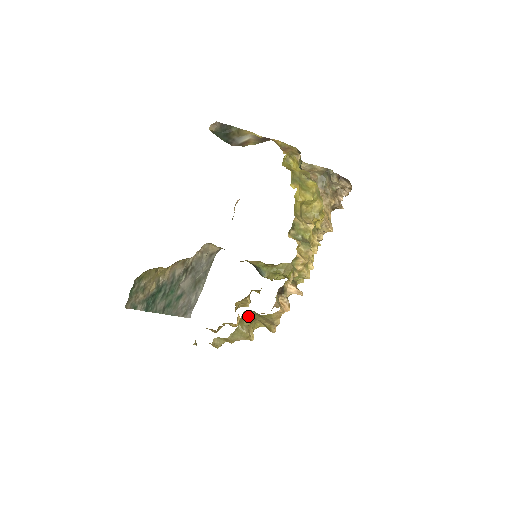
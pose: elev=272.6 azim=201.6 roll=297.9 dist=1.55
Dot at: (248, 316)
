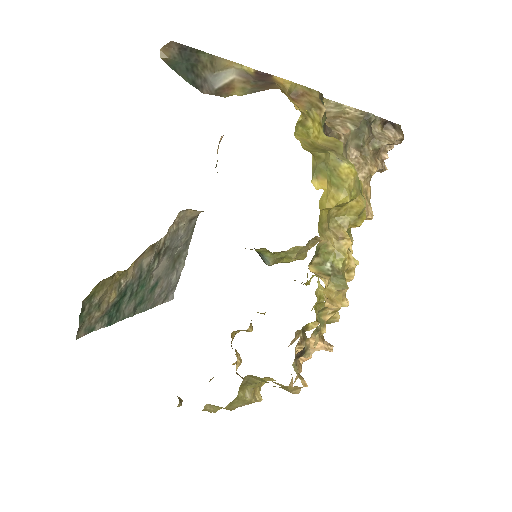
Dot at: (252, 380)
